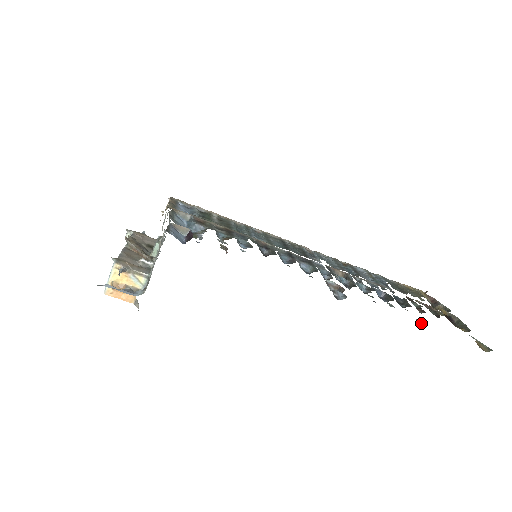
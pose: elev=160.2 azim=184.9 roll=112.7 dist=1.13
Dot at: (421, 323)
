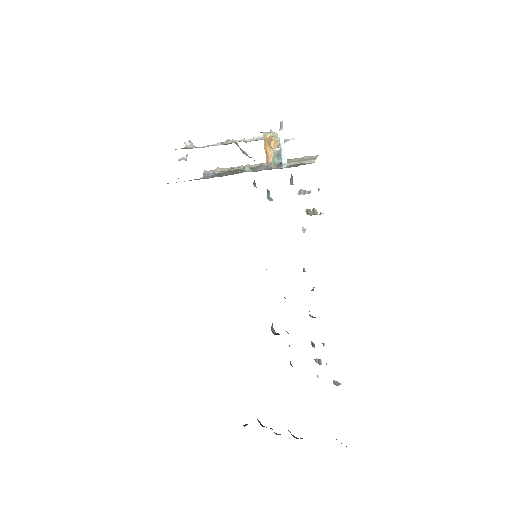
Dot at: (337, 383)
